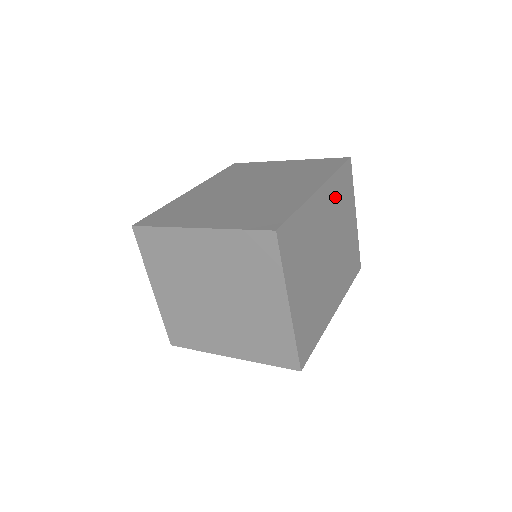
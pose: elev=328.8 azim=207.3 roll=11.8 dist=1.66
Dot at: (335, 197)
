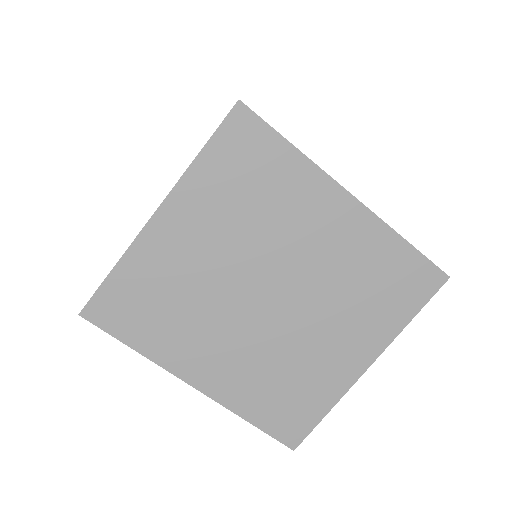
Dot at: occluded
